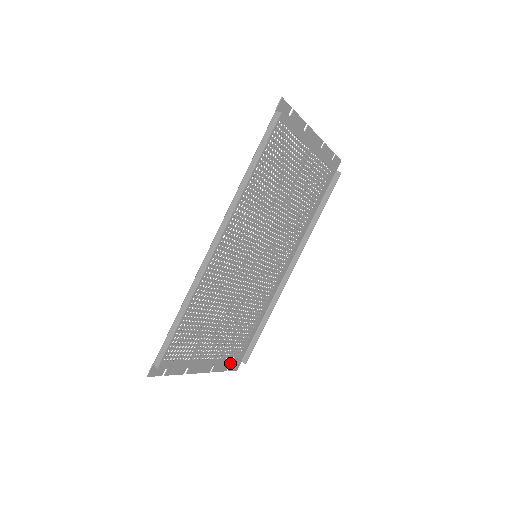
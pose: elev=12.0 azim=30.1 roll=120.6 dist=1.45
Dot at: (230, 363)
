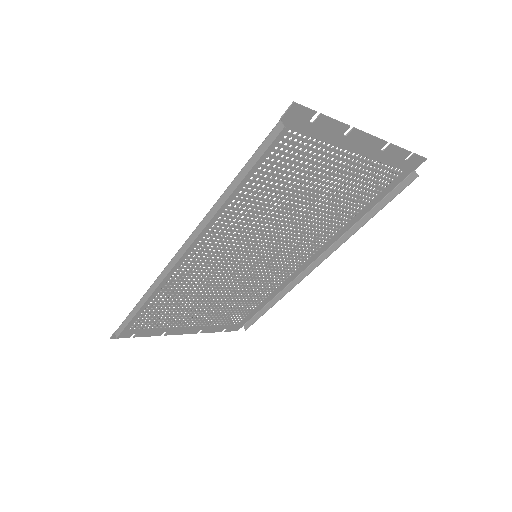
Dot at: (226, 327)
